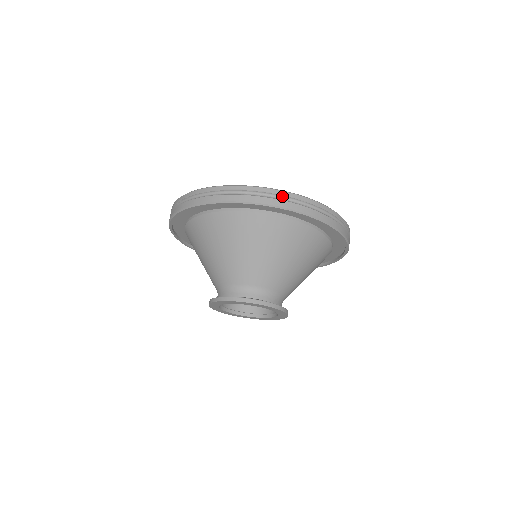
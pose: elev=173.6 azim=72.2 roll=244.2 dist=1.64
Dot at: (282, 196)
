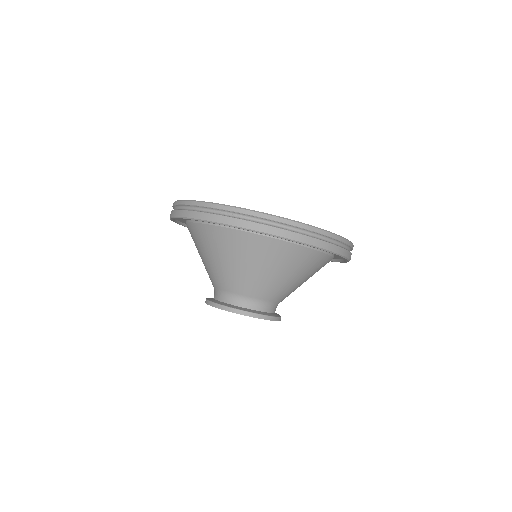
Dot at: (217, 209)
